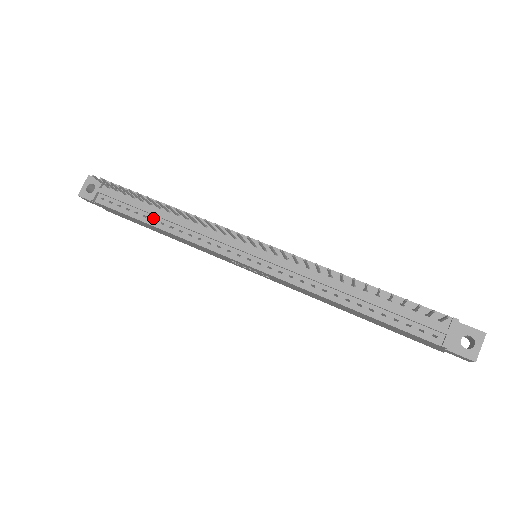
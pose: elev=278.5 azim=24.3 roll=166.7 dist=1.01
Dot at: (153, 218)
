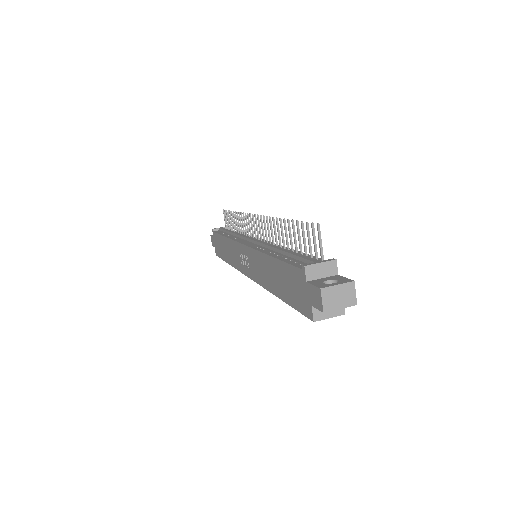
Dot at: (228, 234)
